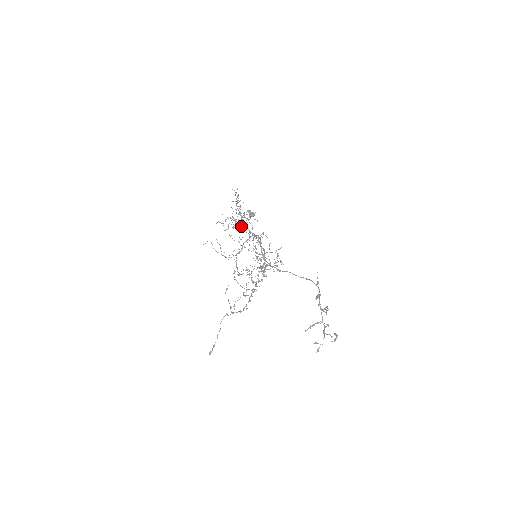
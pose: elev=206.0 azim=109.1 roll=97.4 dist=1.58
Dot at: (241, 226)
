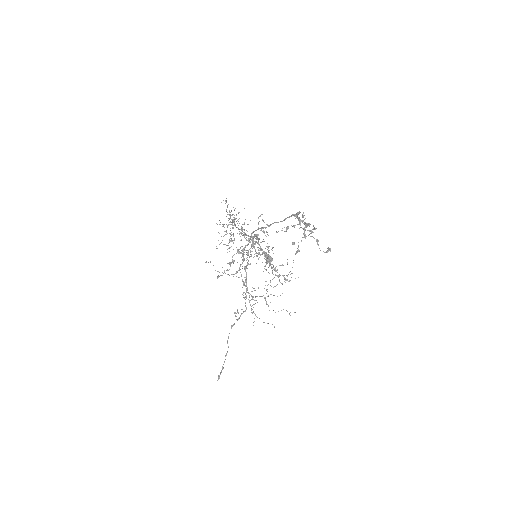
Dot at: (240, 240)
